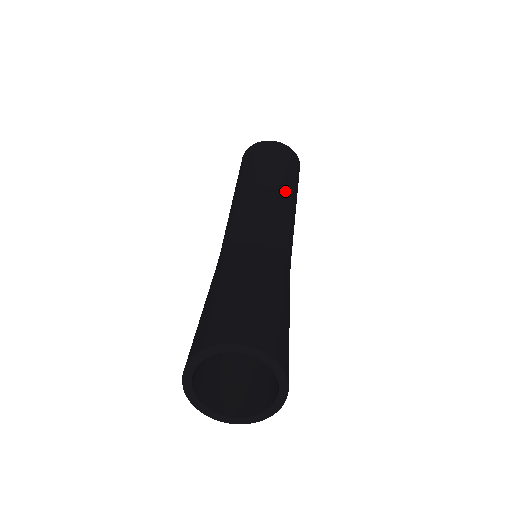
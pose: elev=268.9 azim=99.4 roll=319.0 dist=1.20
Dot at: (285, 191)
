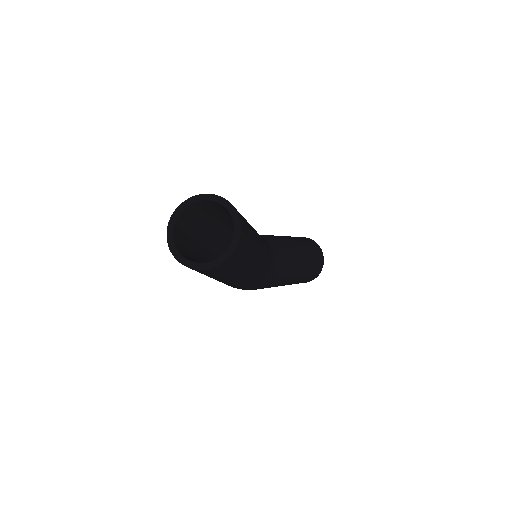
Dot at: (302, 261)
